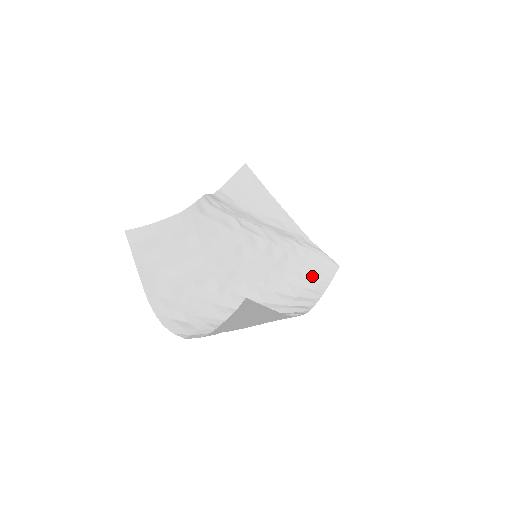
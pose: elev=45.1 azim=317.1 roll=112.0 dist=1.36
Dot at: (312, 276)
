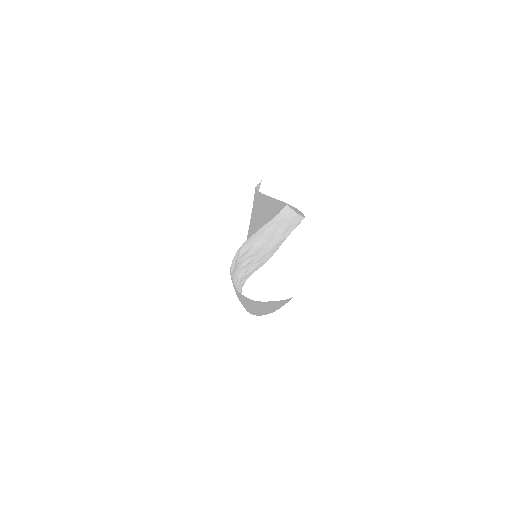
Dot at: occluded
